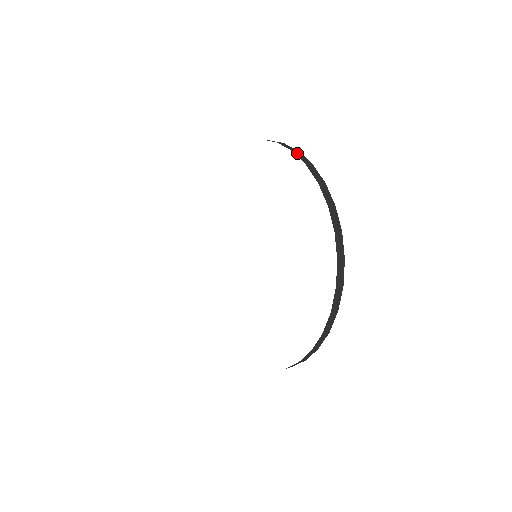
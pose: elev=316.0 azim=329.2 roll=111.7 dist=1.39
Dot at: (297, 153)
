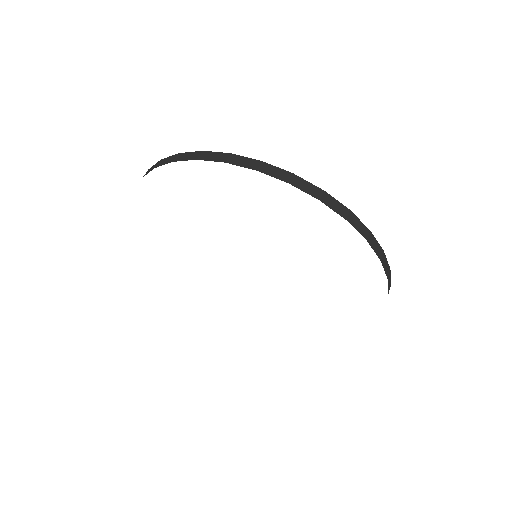
Dot at: (297, 183)
